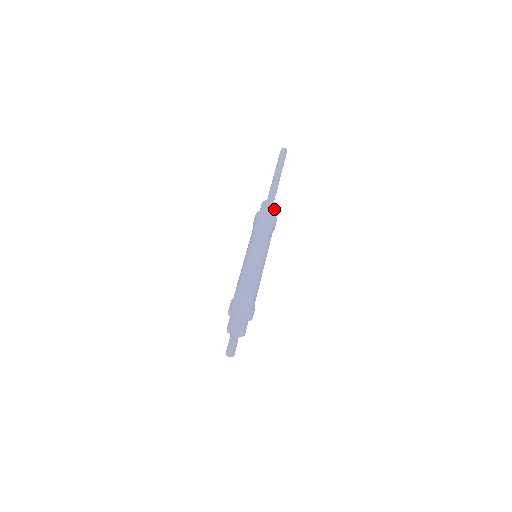
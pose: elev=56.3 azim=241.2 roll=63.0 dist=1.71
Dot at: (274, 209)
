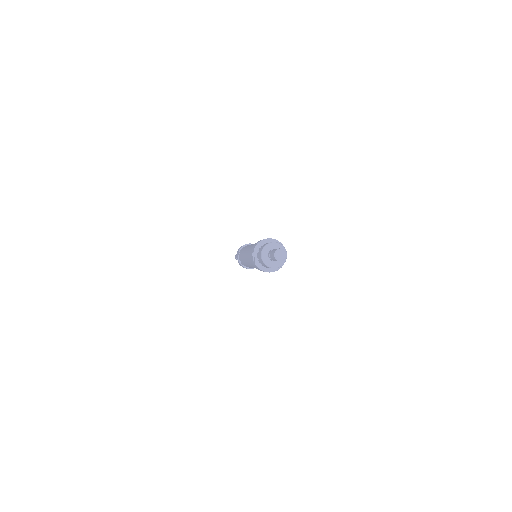
Dot at: occluded
